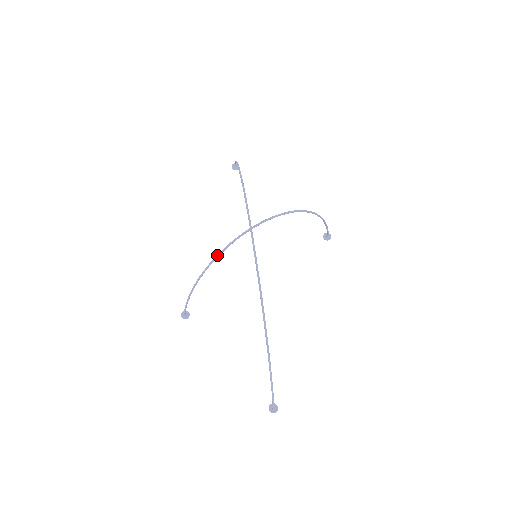
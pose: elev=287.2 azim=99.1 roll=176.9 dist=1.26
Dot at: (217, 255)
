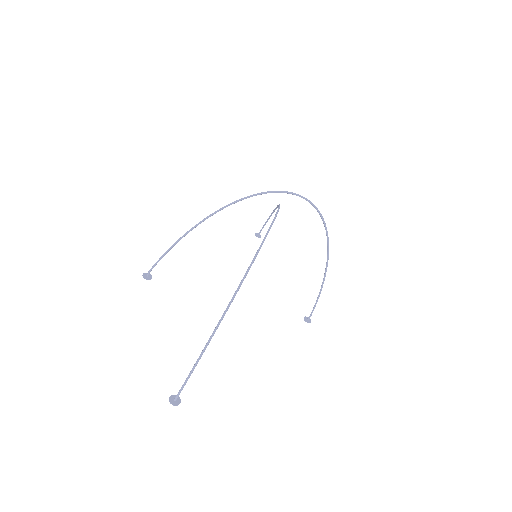
Dot at: (245, 197)
